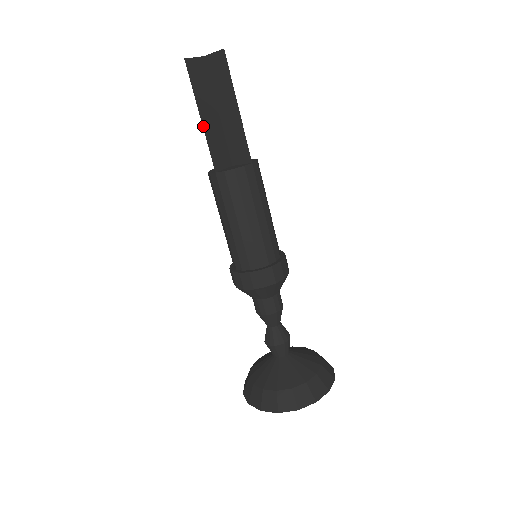
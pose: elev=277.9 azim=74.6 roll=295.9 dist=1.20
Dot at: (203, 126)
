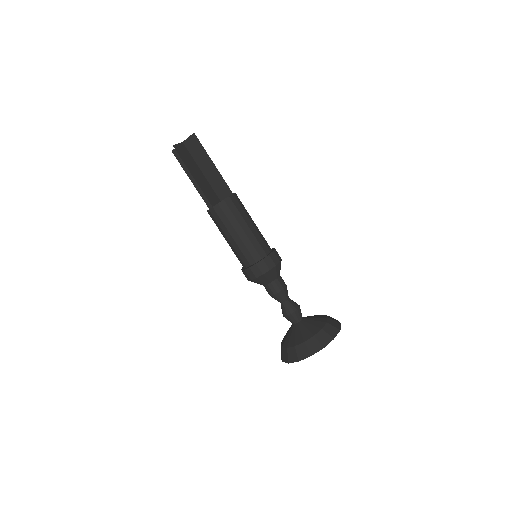
Dot at: (196, 181)
